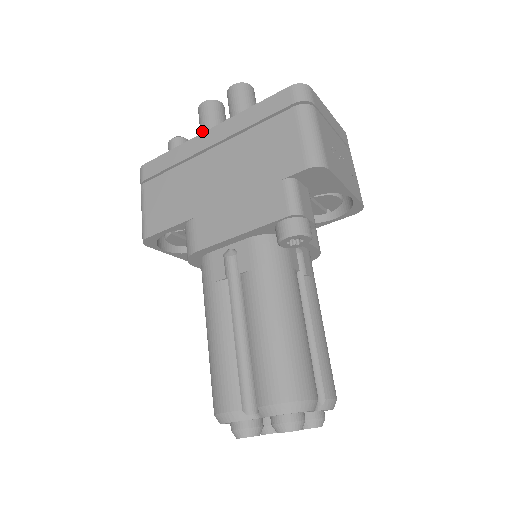
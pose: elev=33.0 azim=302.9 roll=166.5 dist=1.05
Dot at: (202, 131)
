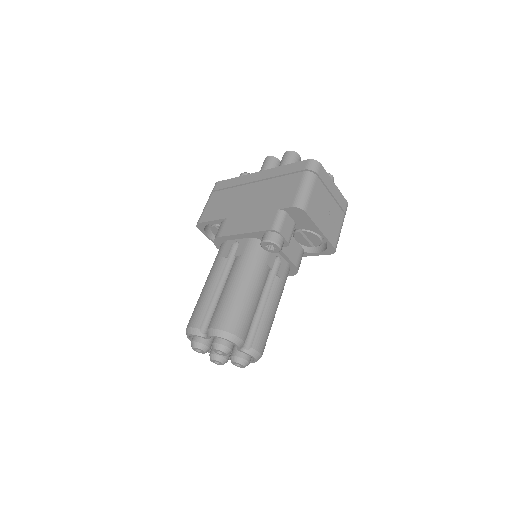
Dot at: occluded
